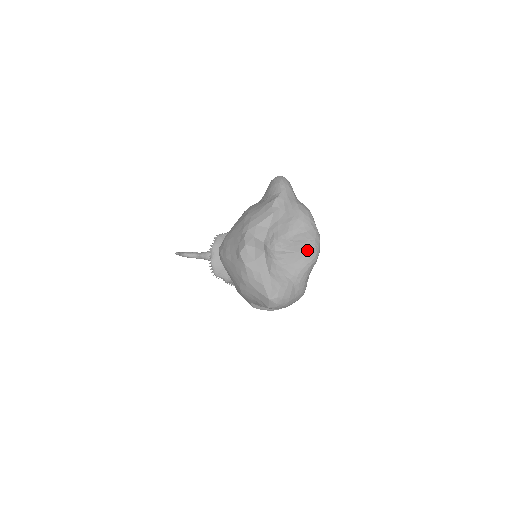
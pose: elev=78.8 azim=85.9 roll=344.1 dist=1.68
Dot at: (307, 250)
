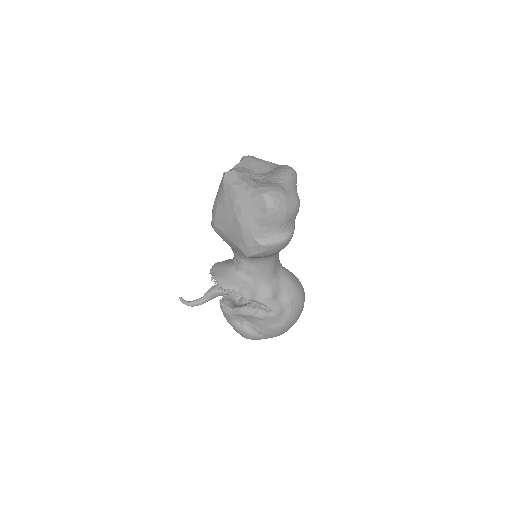
Dot at: (283, 168)
